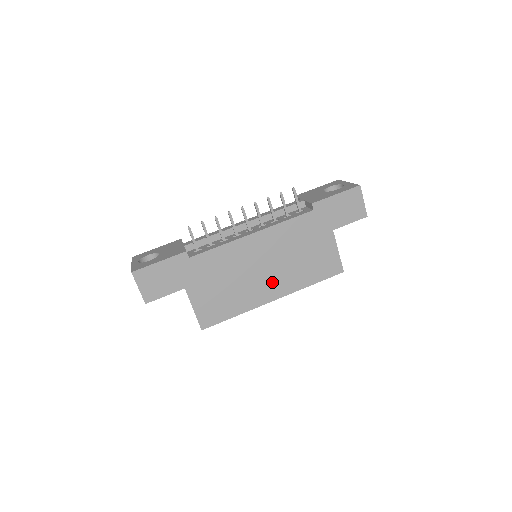
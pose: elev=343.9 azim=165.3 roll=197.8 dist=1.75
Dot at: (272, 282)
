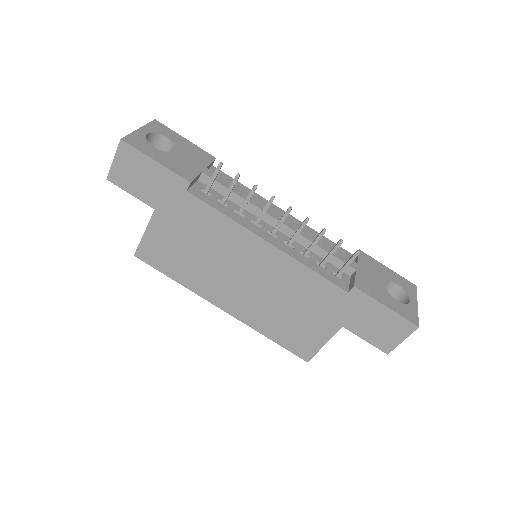
Dot at: (237, 296)
